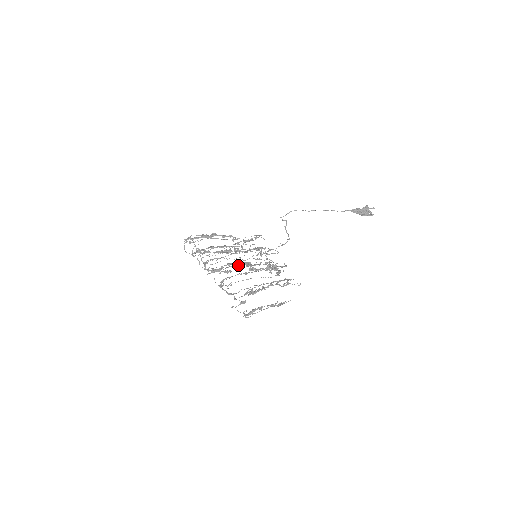
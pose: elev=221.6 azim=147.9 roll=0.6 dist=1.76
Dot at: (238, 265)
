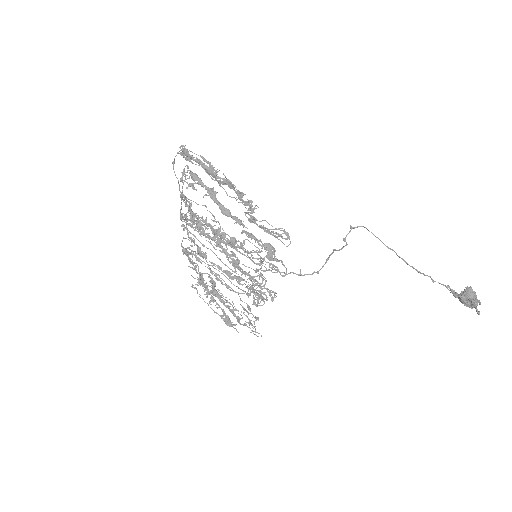
Dot at: (223, 250)
